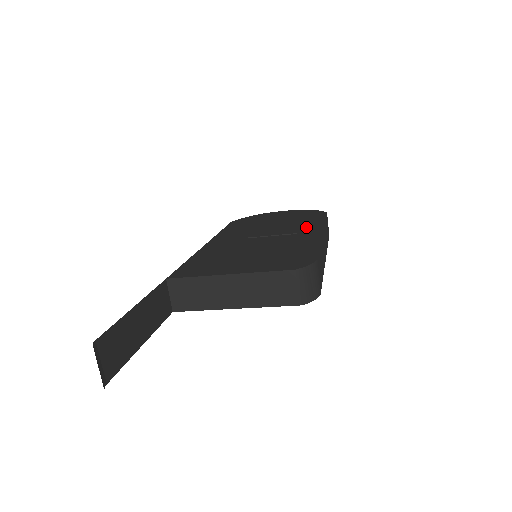
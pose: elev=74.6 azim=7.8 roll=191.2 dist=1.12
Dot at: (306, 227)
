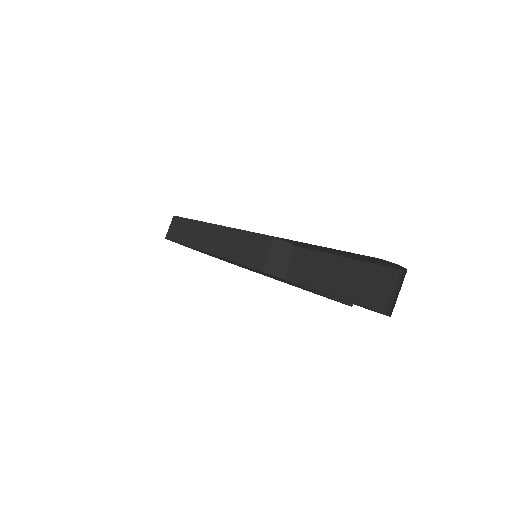
Dot at: occluded
